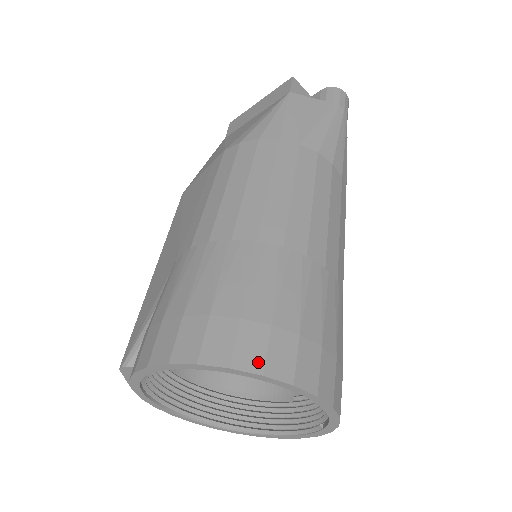
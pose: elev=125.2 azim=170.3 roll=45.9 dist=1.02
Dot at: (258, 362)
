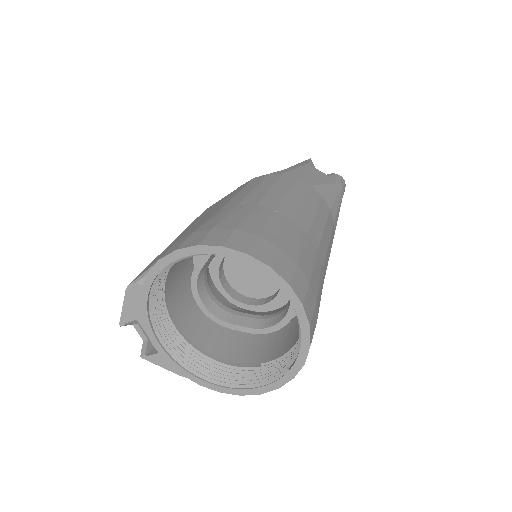
Dot at: (267, 259)
